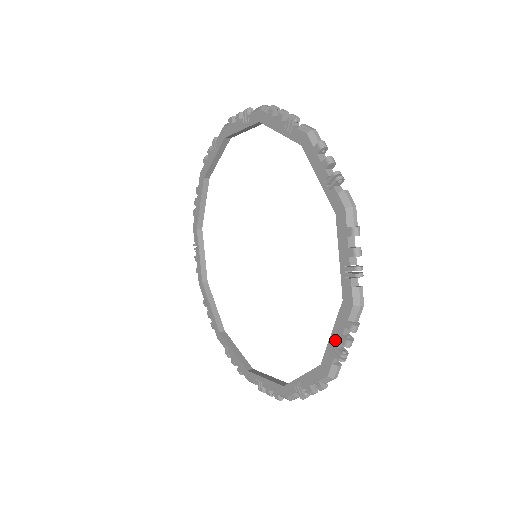
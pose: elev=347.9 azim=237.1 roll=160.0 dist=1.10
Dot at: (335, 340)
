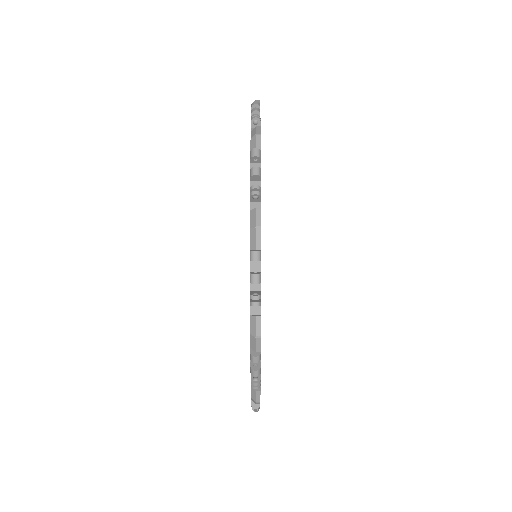
Dot at: occluded
